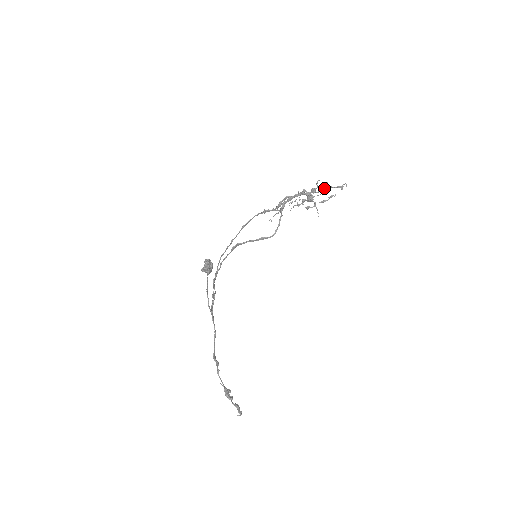
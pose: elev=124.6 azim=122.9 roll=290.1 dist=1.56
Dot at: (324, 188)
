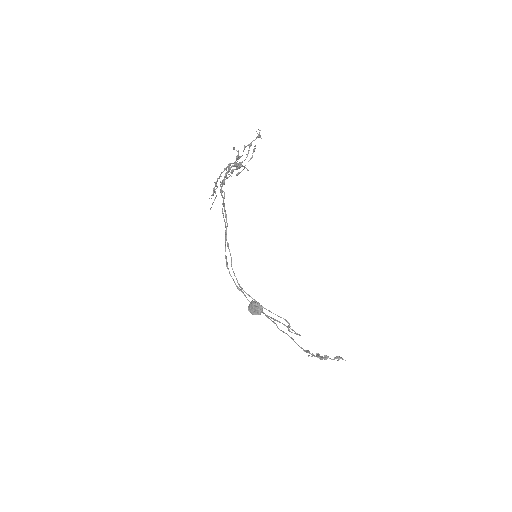
Dot at: (244, 148)
